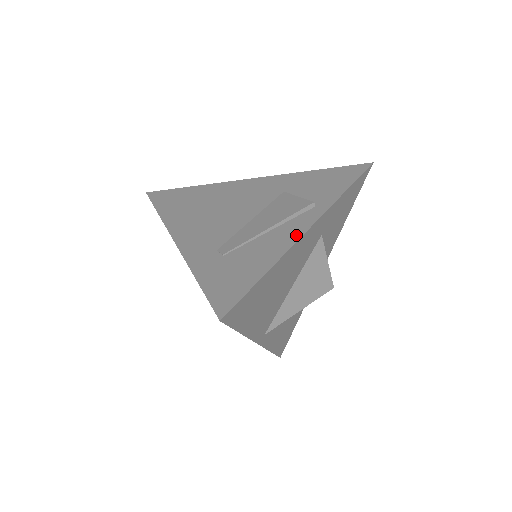
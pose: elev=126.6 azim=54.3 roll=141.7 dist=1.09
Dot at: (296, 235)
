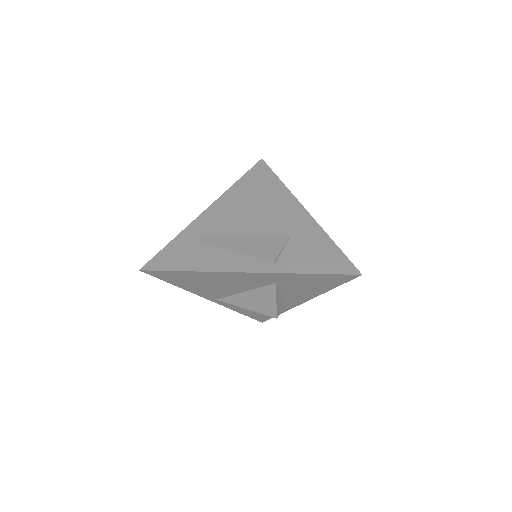
Dot at: (233, 268)
